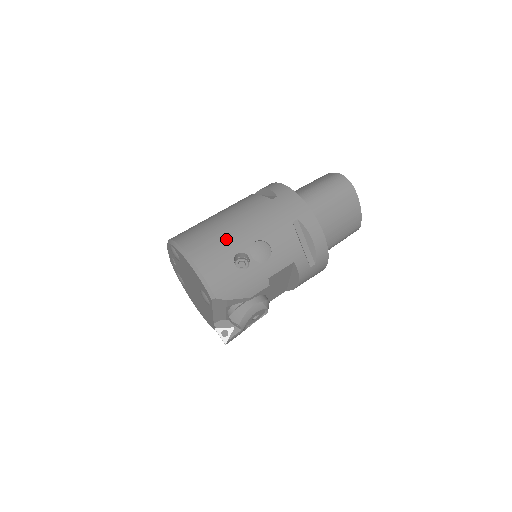
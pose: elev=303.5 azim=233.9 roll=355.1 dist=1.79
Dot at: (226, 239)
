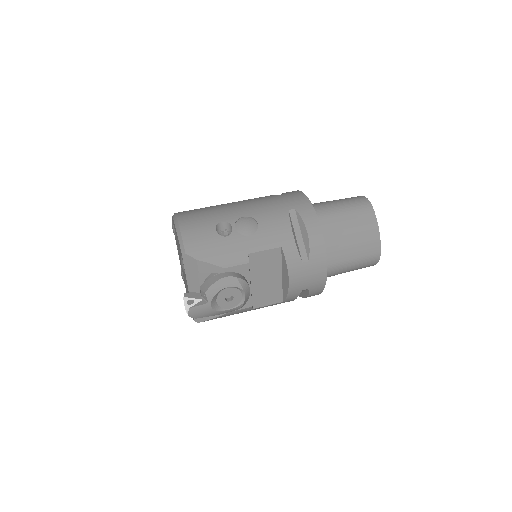
Dot at: (217, 211)
